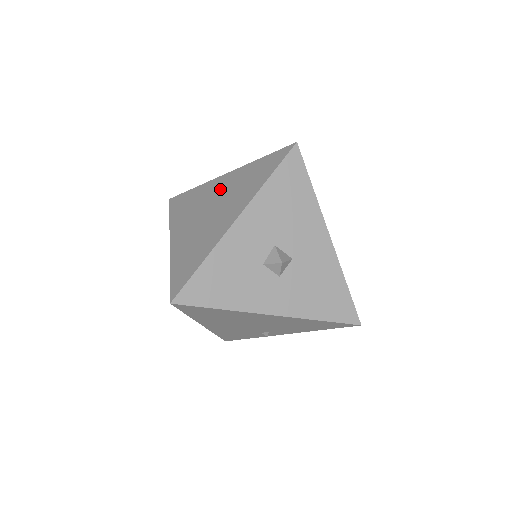
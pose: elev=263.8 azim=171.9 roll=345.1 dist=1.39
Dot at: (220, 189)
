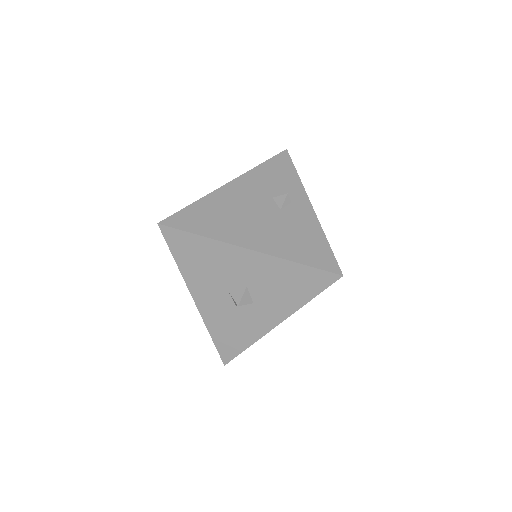
Dot at: occluded
